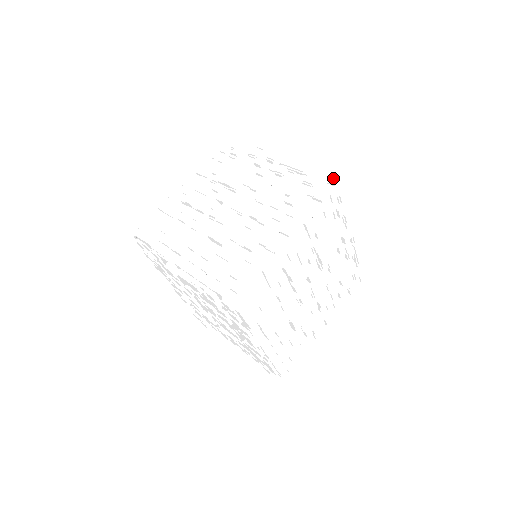
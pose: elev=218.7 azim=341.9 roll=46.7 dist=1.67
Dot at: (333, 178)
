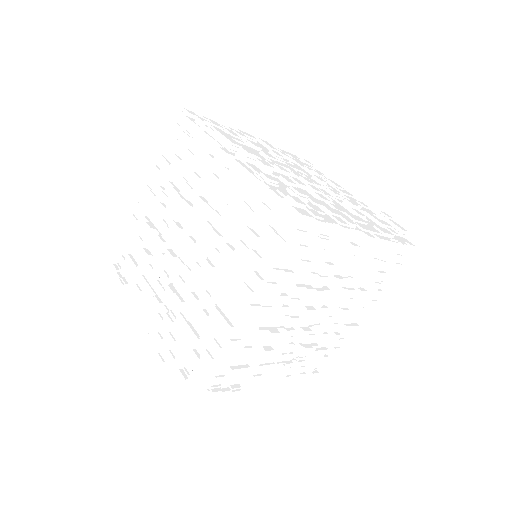
Dot at: (291, 212)
